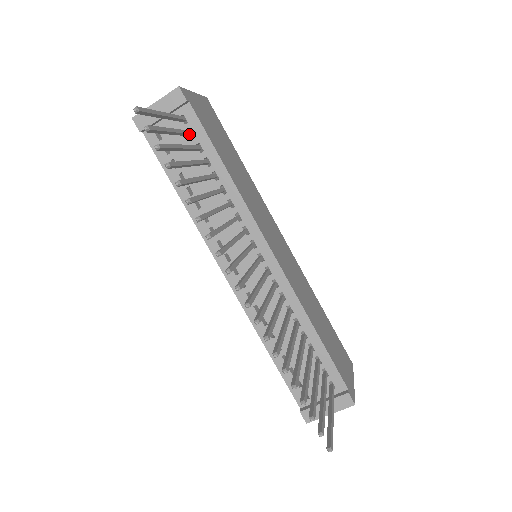
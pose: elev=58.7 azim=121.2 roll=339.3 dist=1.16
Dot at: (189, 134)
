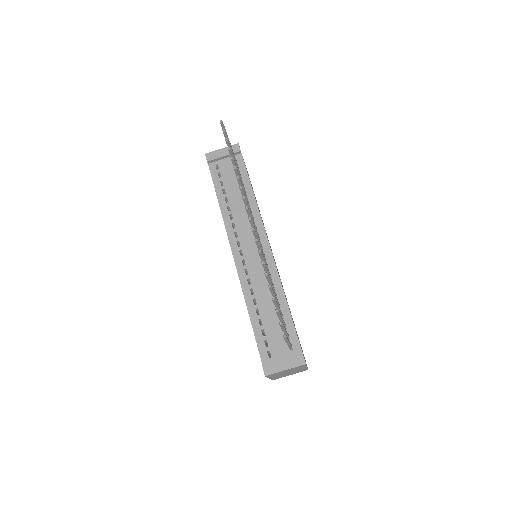
Dot at: (237, 165)
